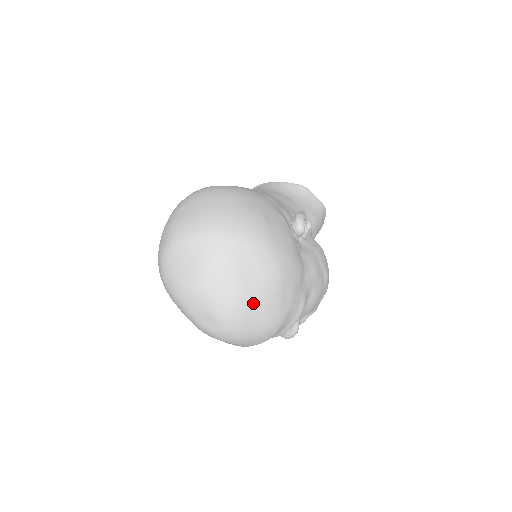
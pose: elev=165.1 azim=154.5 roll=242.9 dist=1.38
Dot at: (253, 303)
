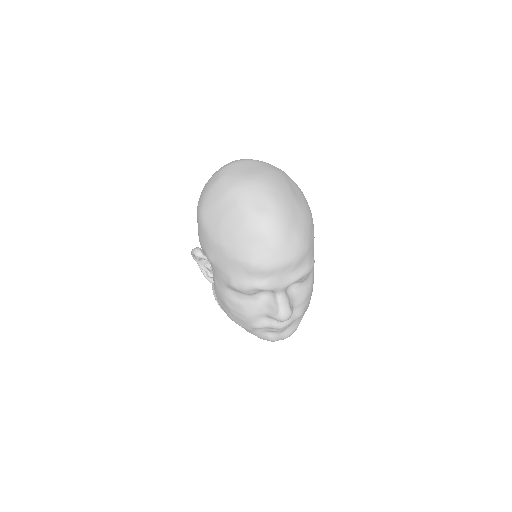
Dot at: (297, 209)
